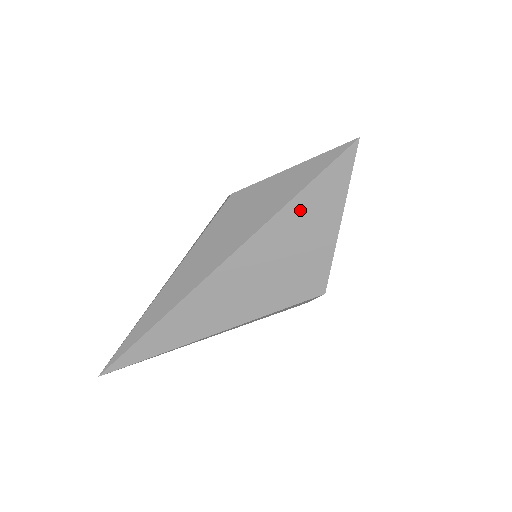
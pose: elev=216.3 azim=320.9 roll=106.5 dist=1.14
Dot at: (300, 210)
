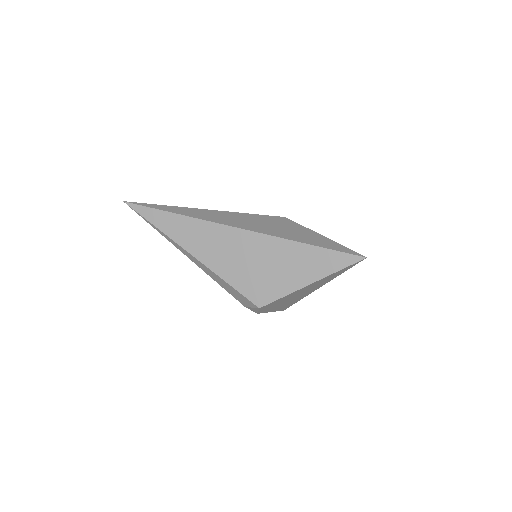
Dot at: (303, 253)
